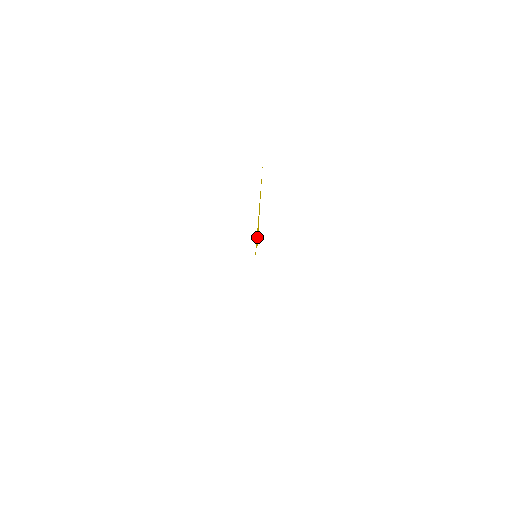
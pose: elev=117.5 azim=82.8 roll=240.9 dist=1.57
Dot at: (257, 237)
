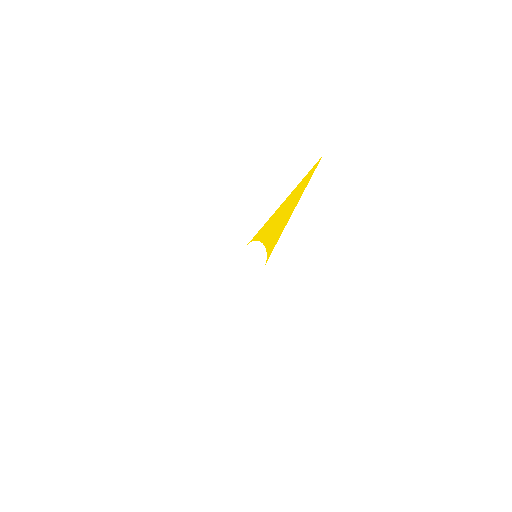
Dot at: (272, 235)
